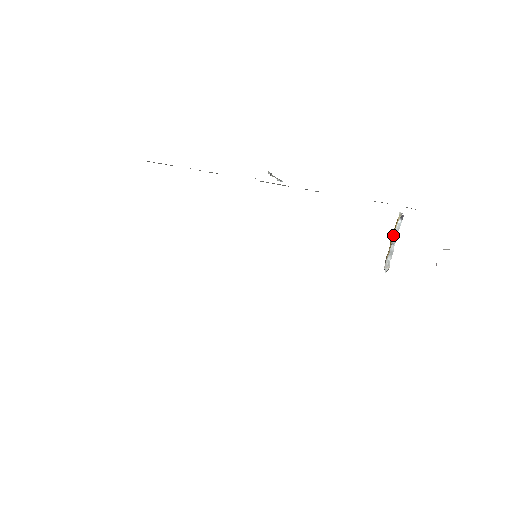
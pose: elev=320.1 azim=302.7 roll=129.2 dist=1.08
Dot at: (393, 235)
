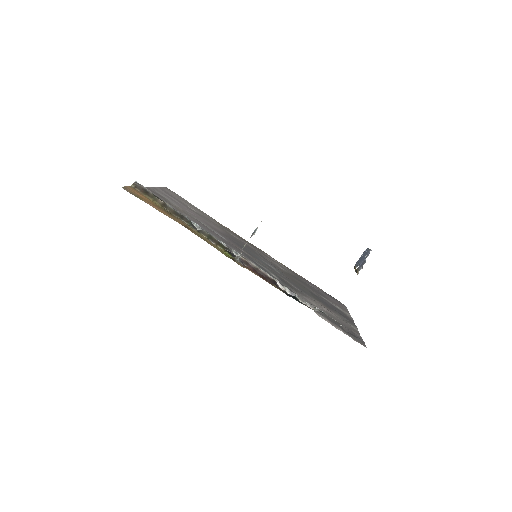
Dot at: occluded
